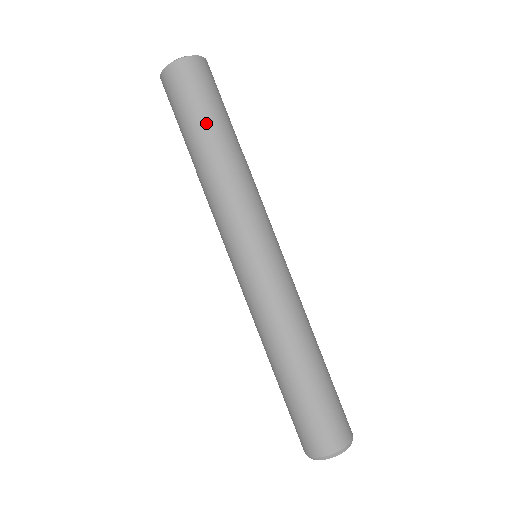
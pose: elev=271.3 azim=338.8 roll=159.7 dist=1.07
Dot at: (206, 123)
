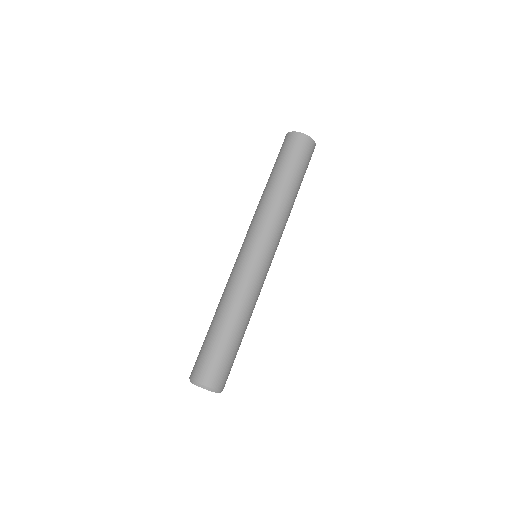
Dot at: (286, 170)
